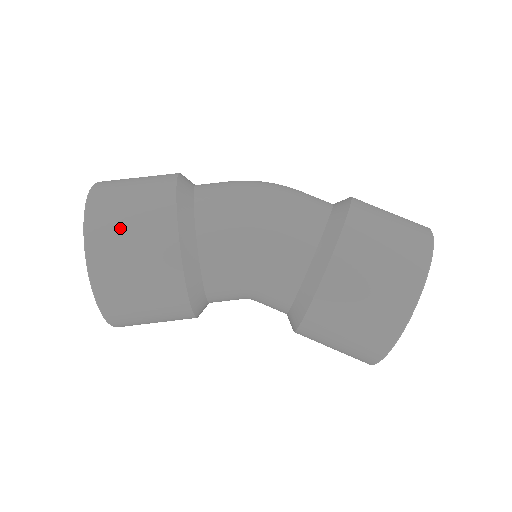
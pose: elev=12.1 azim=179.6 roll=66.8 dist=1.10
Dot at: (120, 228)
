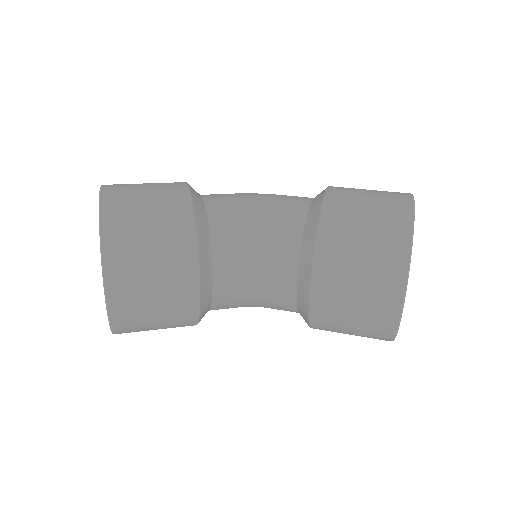
Dot at: (135, 185)
